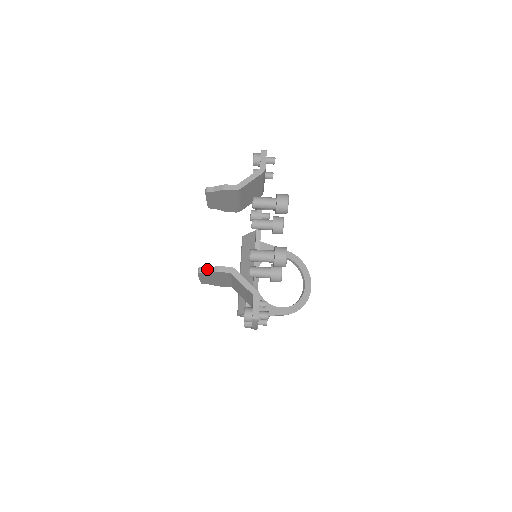
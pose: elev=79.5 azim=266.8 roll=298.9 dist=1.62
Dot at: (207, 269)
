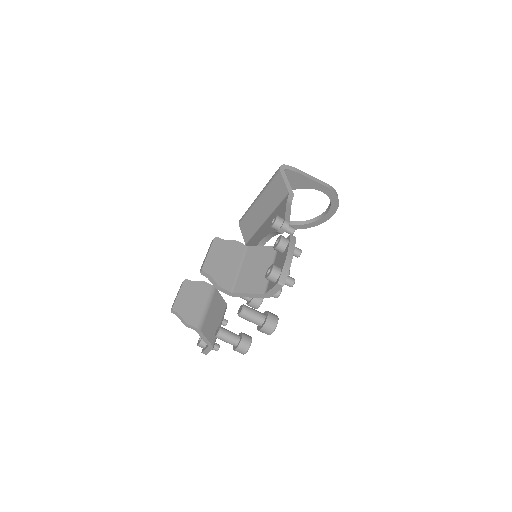
Dot at: (179, 315)
